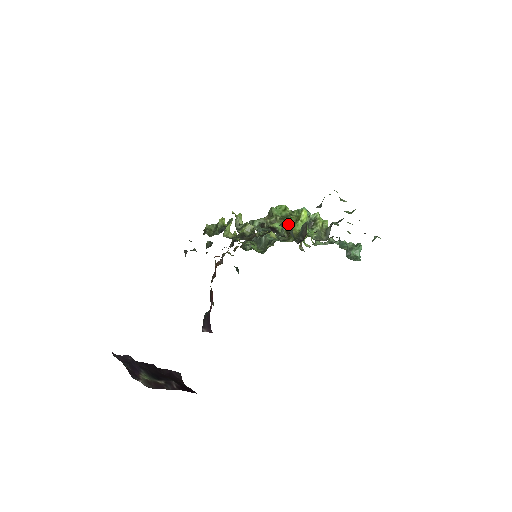
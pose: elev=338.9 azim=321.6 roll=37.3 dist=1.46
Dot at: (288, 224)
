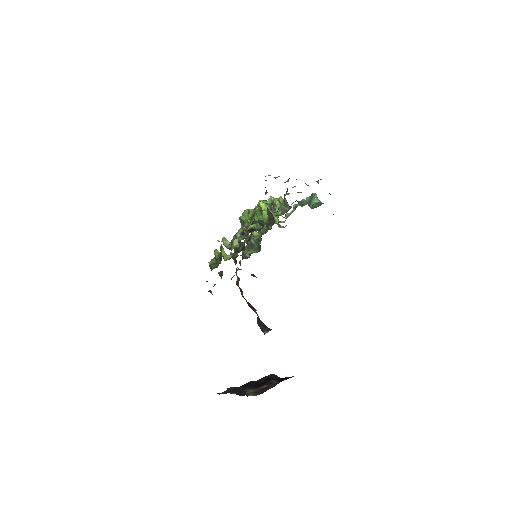
Dot at: (258, 219)
